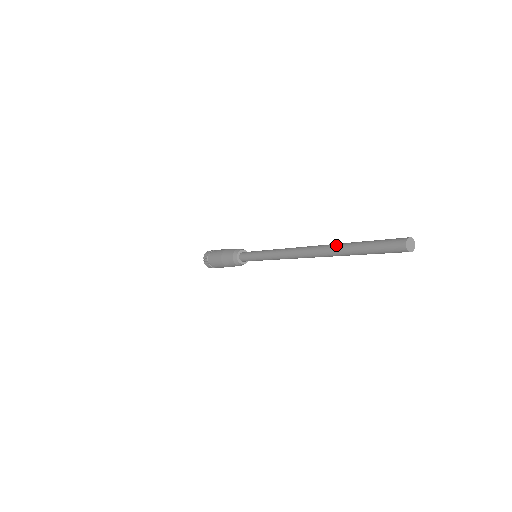
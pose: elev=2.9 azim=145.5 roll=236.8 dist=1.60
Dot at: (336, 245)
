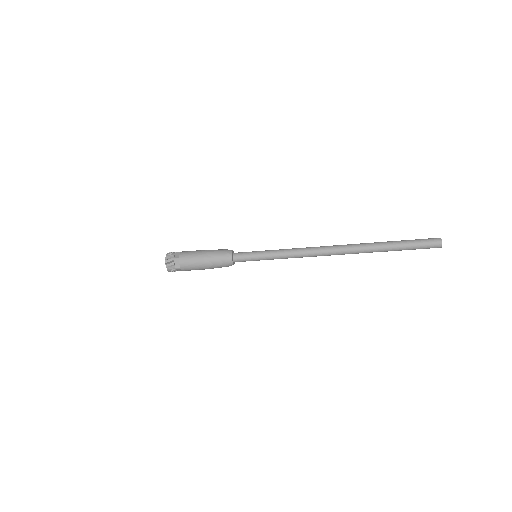
Dot at: occluded
